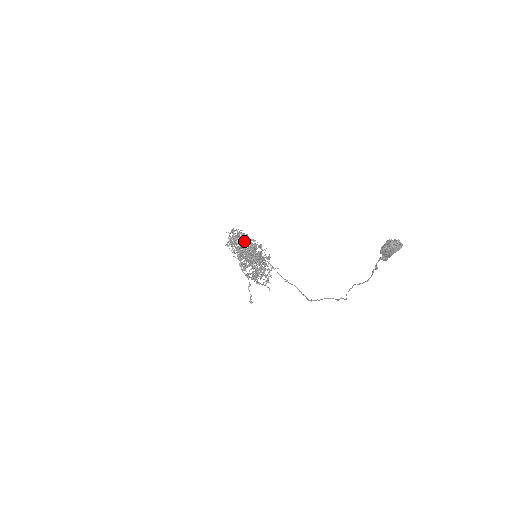
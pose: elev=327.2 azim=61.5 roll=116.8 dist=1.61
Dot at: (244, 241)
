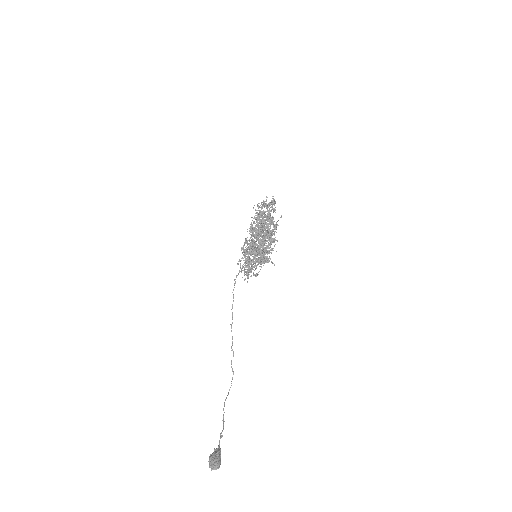
Dot at: (264, 228)
